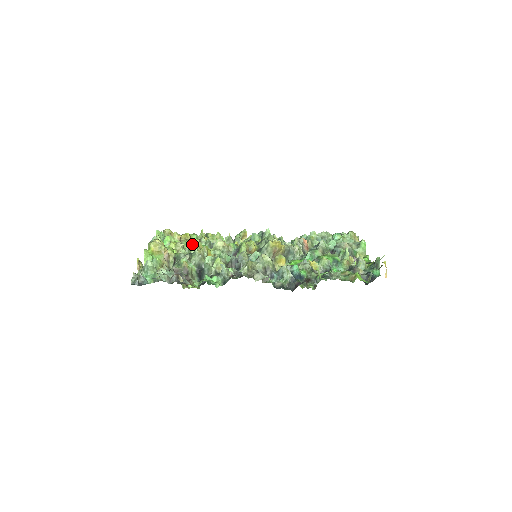
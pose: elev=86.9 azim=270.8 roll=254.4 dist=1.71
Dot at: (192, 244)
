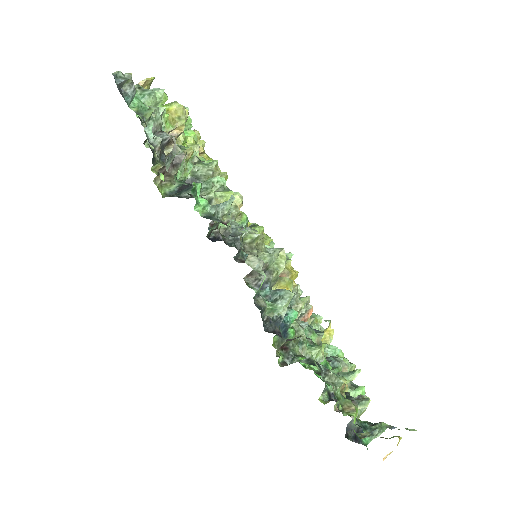
Dot at: occluded
